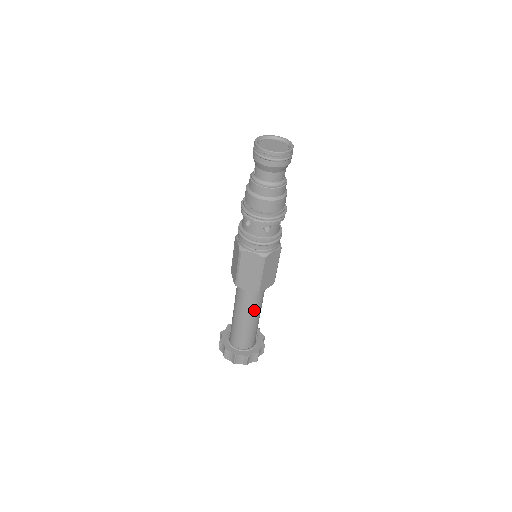
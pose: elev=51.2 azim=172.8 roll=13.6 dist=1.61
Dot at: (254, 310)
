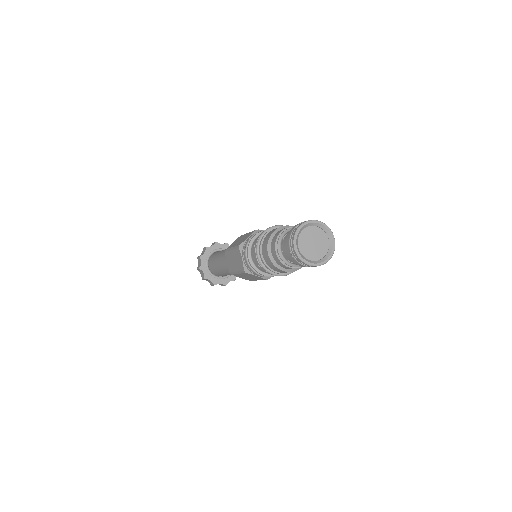
Dot at: occluded
